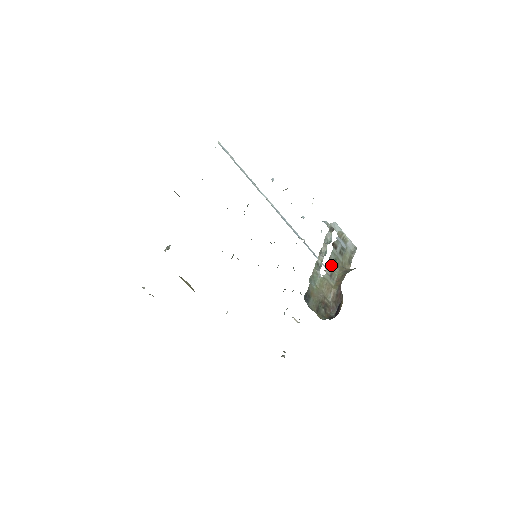
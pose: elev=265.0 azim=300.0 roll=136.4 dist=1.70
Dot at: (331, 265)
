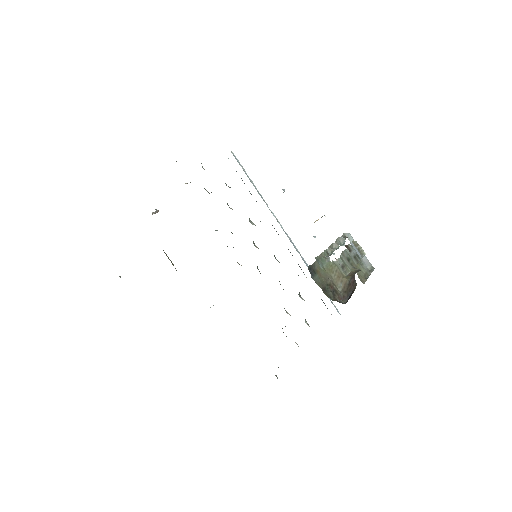
Dot at: (343, 259)
